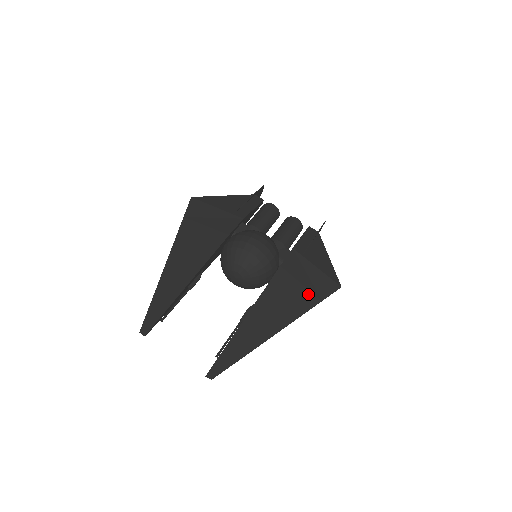
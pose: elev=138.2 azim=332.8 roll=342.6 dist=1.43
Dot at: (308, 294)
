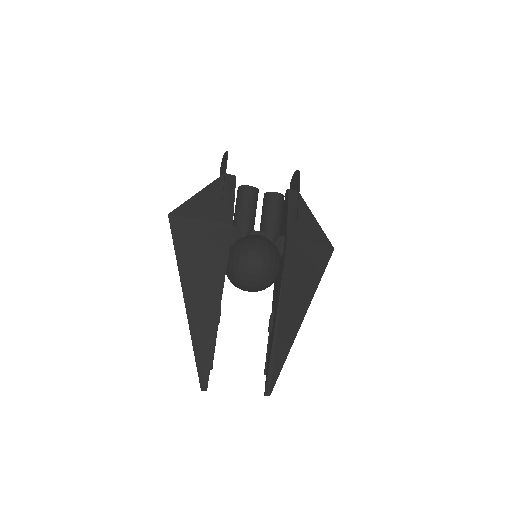
Dot at: (312, 275)
